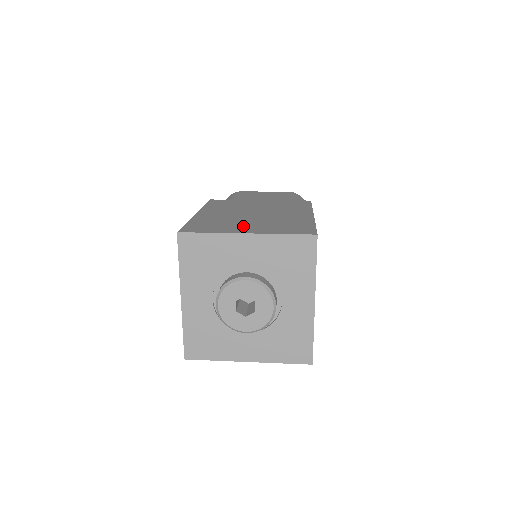
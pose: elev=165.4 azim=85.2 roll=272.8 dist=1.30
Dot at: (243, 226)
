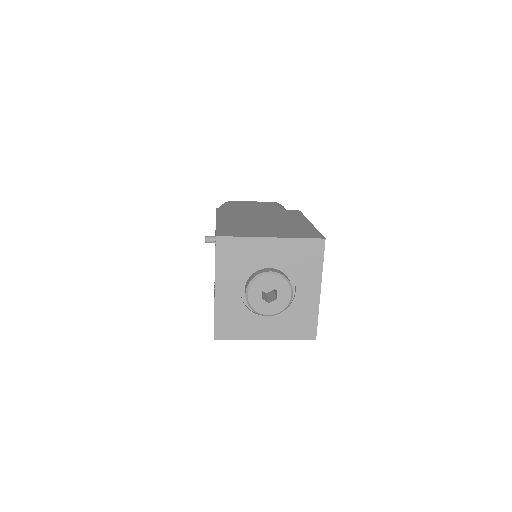
Dot at: (264, 231)
